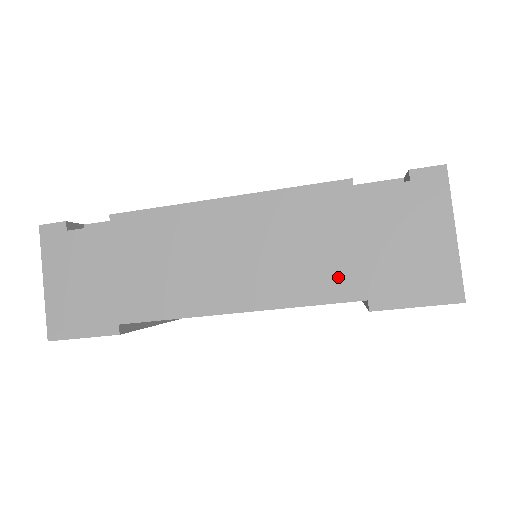
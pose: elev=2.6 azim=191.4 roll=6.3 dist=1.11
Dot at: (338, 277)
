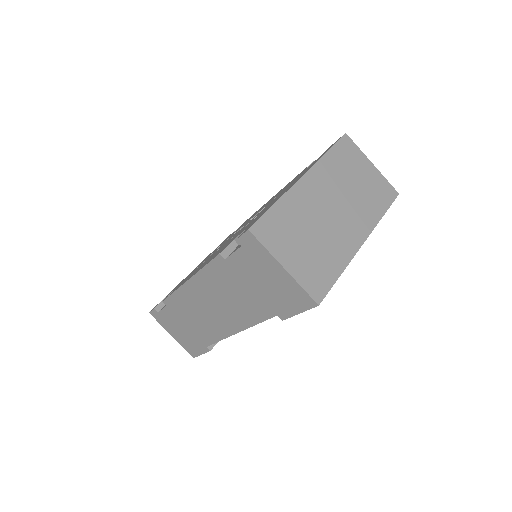
Dot at: (257, 307)
